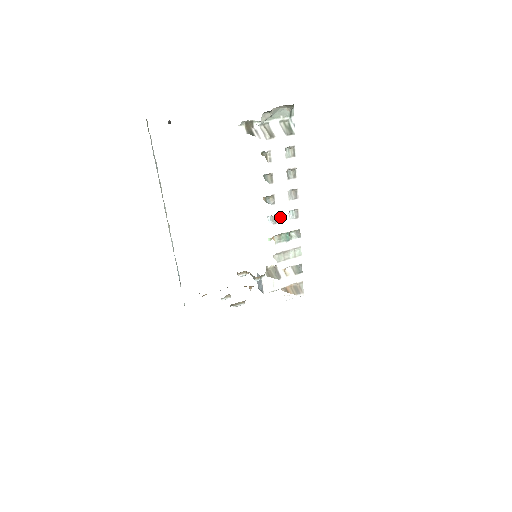
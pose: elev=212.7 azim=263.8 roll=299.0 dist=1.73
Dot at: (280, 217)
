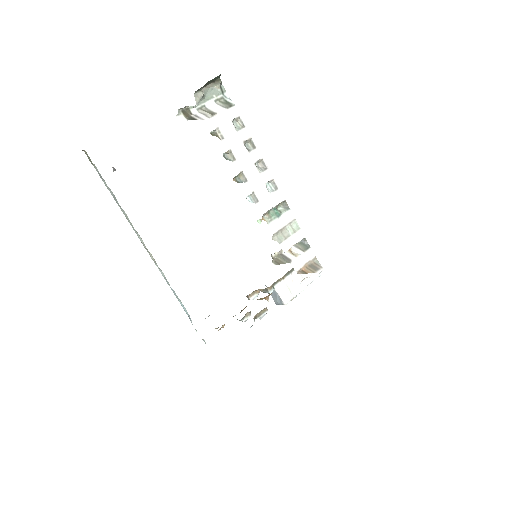
Dot at: (259, 193)
